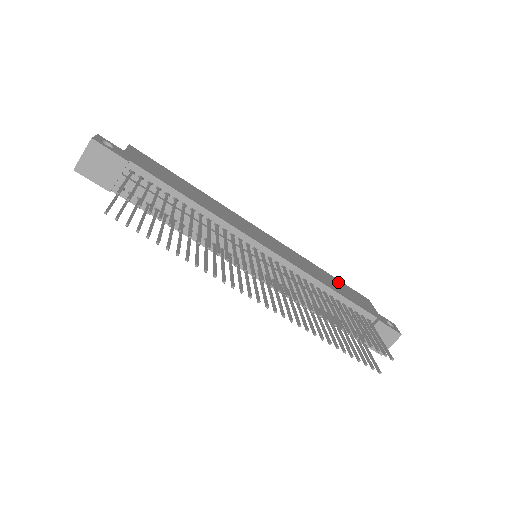
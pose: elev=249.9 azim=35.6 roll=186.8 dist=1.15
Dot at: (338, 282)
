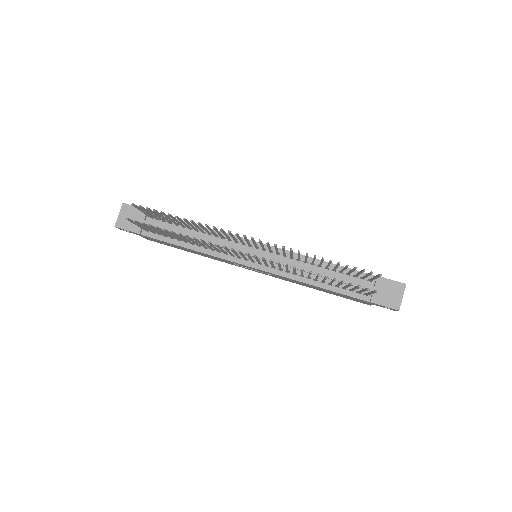
Dot at: occluded
